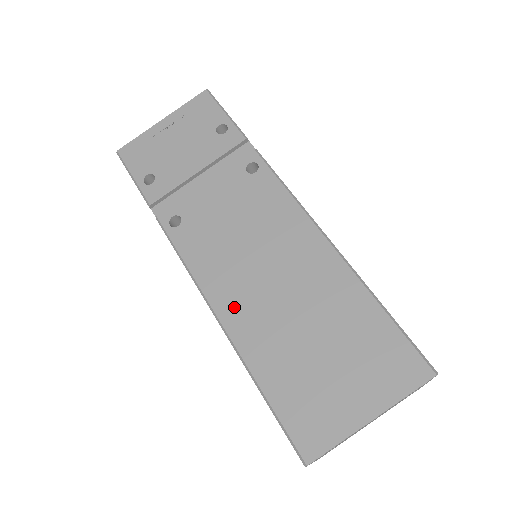
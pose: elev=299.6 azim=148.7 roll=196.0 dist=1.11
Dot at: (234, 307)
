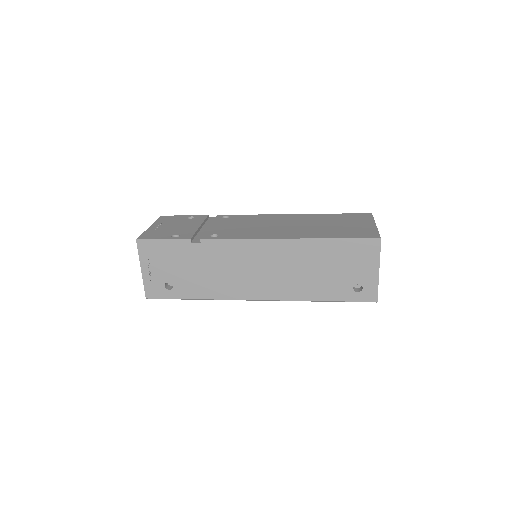
Dot at: (286, 234)
